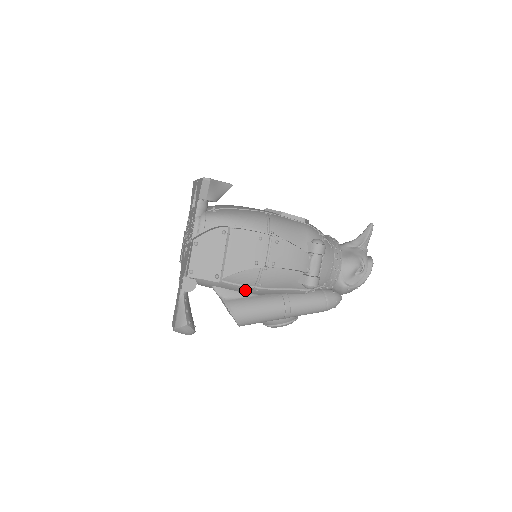
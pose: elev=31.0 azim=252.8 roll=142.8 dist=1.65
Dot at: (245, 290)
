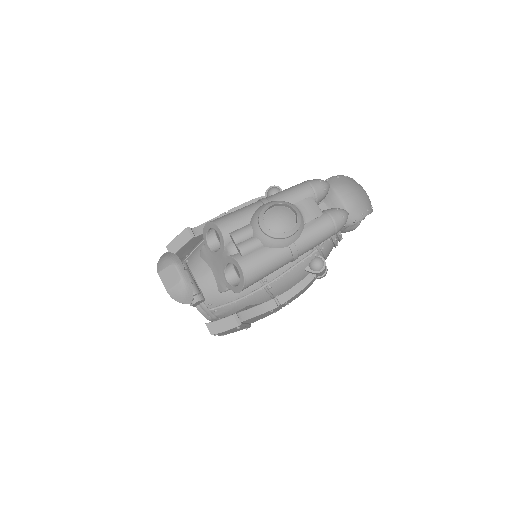
Dot at: occluded
